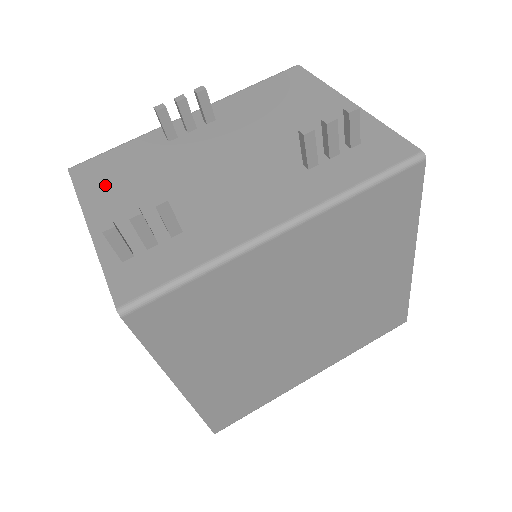
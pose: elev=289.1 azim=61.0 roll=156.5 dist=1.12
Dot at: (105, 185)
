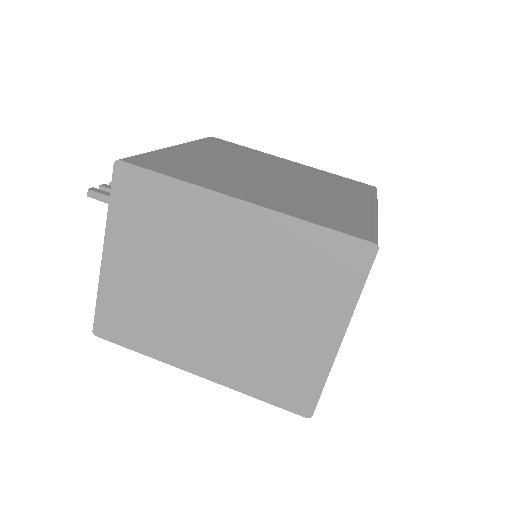
Dot at: occluded
